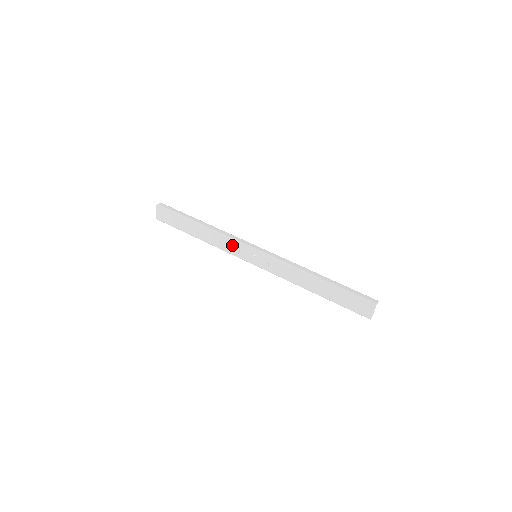
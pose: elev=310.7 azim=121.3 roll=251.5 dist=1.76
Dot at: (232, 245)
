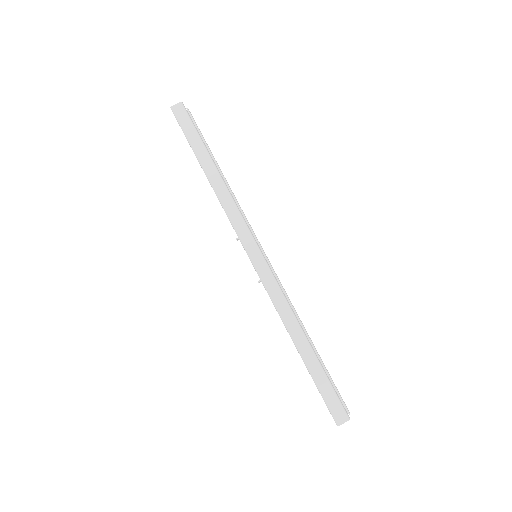
Dot at: occluded
